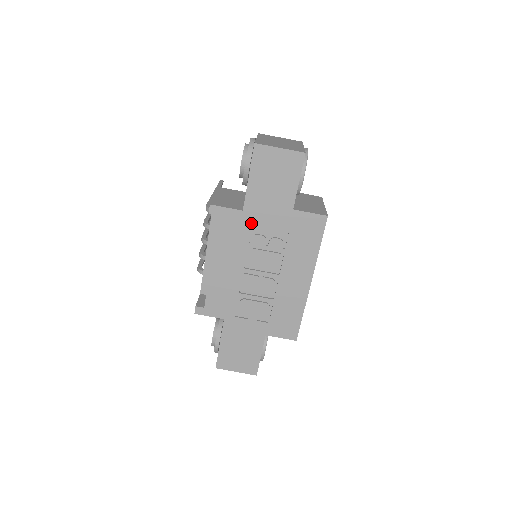
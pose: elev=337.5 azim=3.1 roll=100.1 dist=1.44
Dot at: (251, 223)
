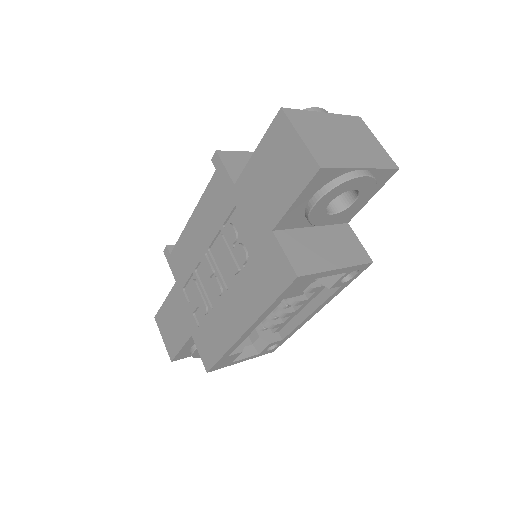
Dot at: (234, 206)
